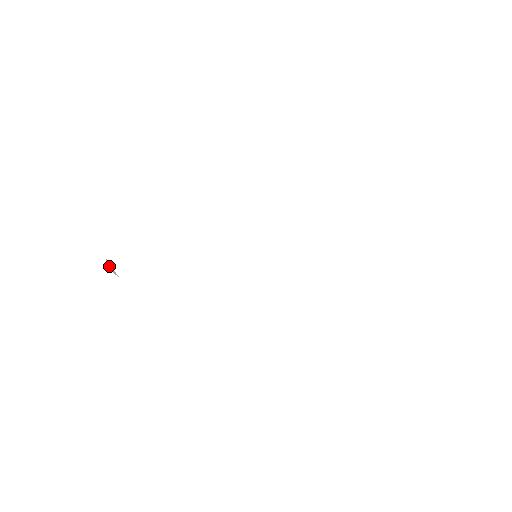
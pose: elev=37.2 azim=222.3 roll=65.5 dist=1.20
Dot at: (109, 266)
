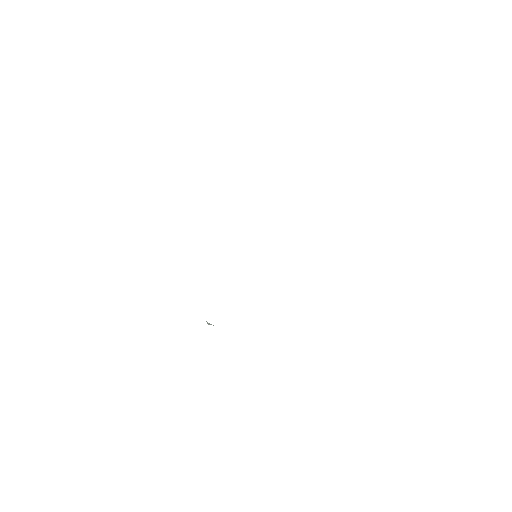
Dot at: (208, 324)
